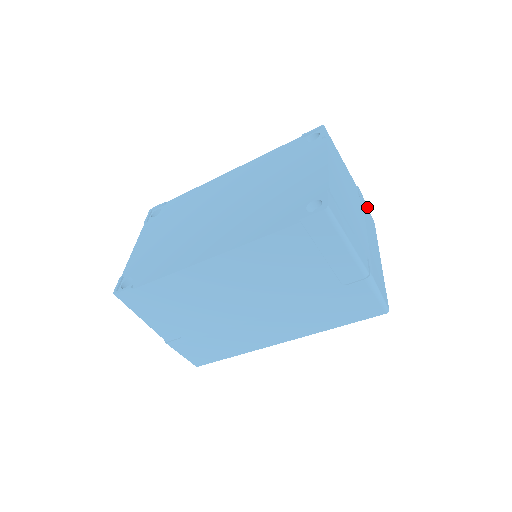
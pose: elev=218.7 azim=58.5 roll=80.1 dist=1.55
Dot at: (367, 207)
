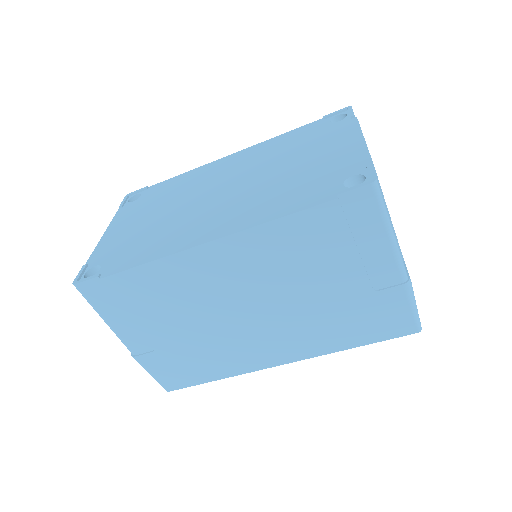
Dot at: occluded
